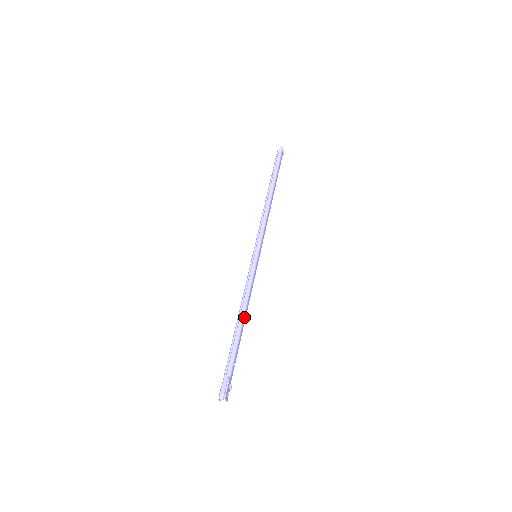
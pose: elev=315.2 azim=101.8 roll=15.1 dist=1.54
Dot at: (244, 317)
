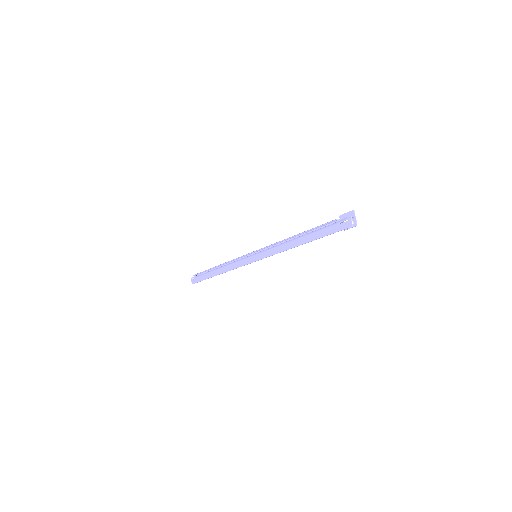
Dot at: (298, 236)
